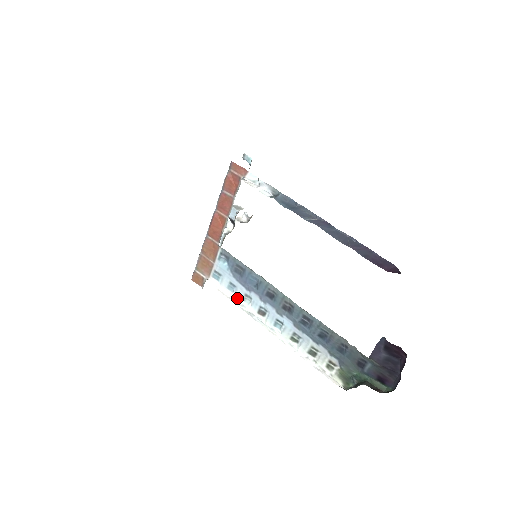
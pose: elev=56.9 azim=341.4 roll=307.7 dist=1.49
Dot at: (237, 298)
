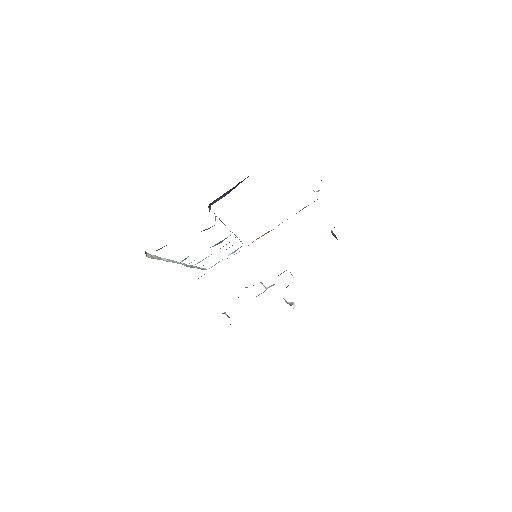
Dot at: occluded
